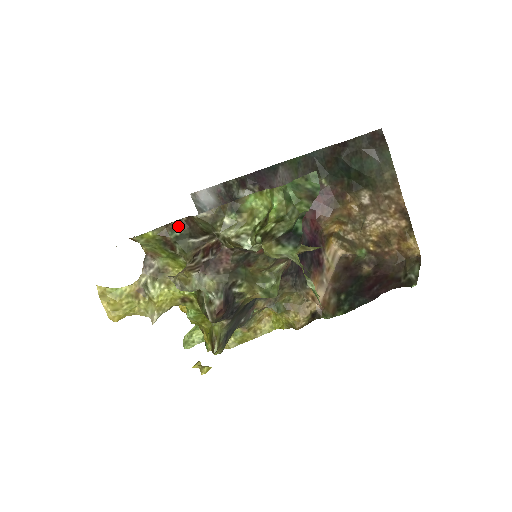
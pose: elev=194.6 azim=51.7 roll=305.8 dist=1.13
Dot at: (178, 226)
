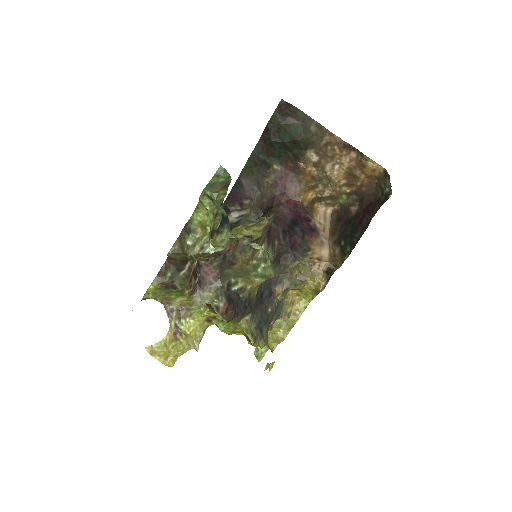
Dot at: (166, 269)
